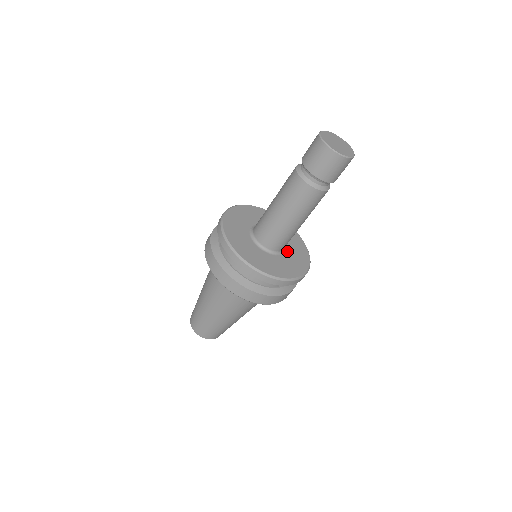
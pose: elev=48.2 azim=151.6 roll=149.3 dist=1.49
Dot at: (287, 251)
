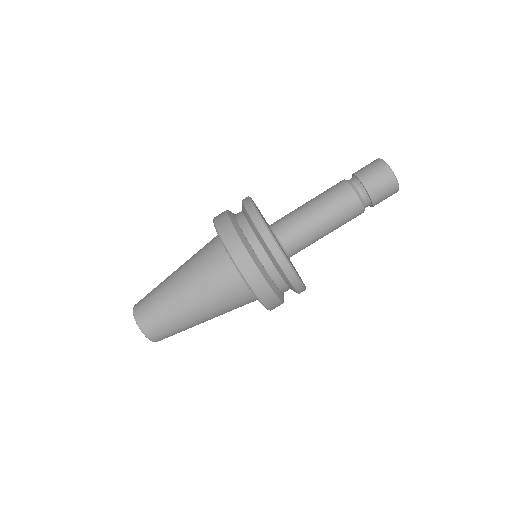
Dot at: occluded
